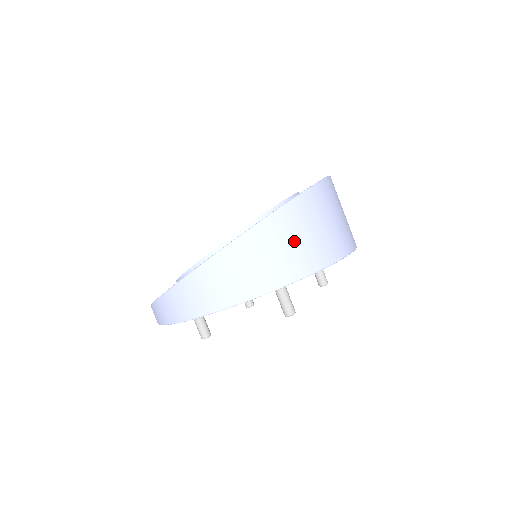
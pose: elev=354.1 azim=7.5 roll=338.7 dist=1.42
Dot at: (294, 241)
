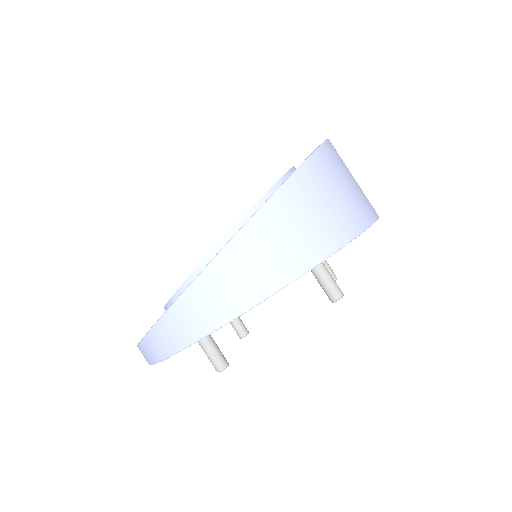
Dot at: (335, 194)
